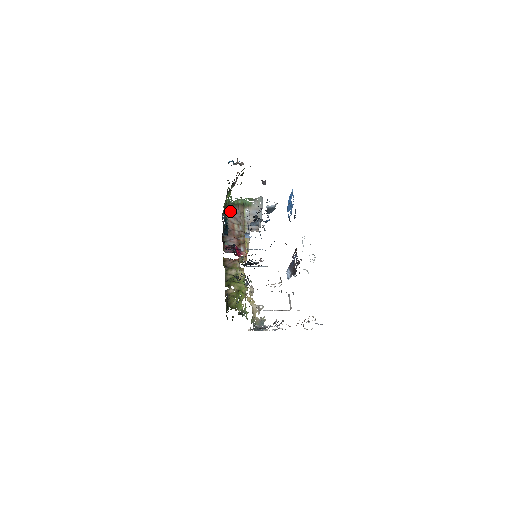
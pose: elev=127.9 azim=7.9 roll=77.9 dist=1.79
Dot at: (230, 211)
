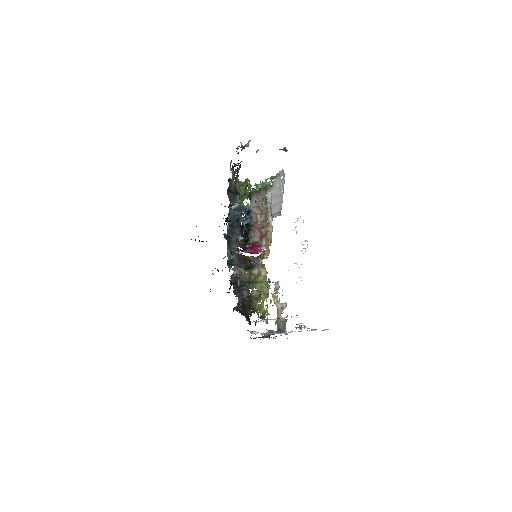
Dot at: (254, 201)
